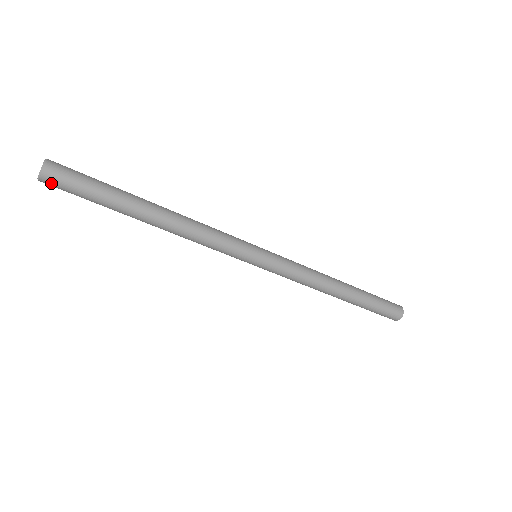
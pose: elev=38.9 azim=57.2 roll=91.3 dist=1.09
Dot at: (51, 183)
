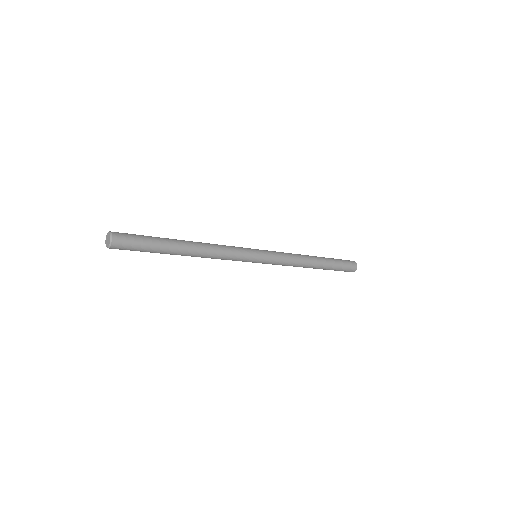
Dot at: (119, 245)
